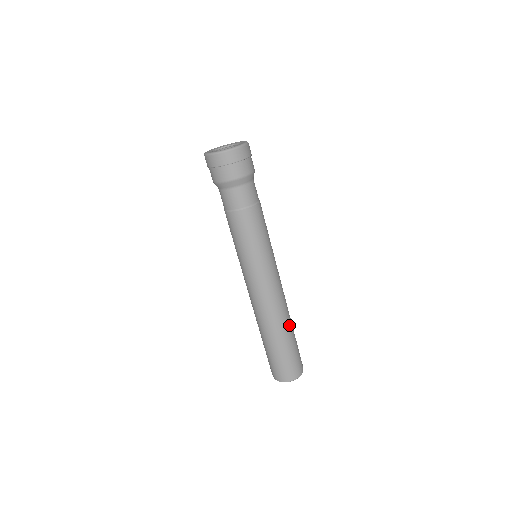
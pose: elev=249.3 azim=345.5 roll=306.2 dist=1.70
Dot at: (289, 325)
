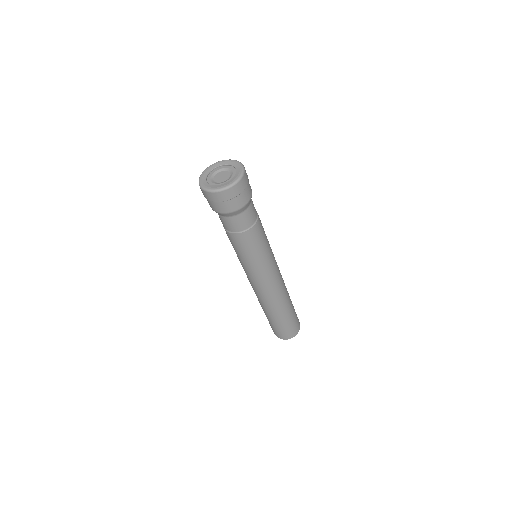
Dot at: (288, 303)
